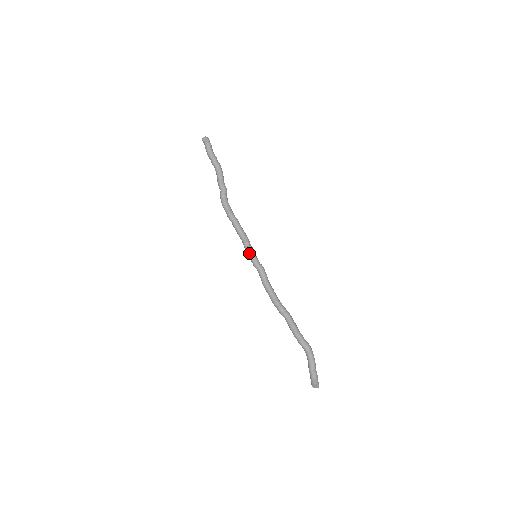
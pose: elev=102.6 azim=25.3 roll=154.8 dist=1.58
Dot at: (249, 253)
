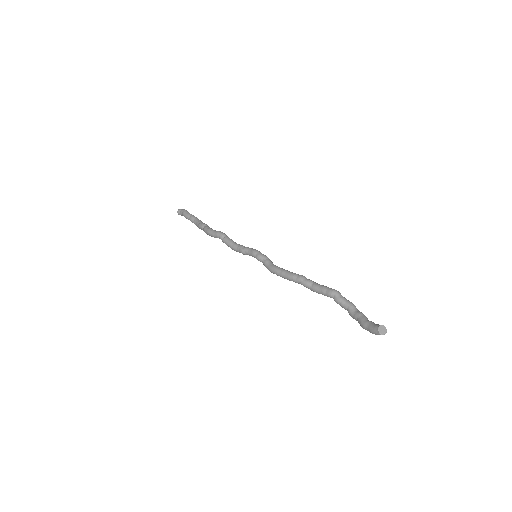
Dot at: (250, 249)
